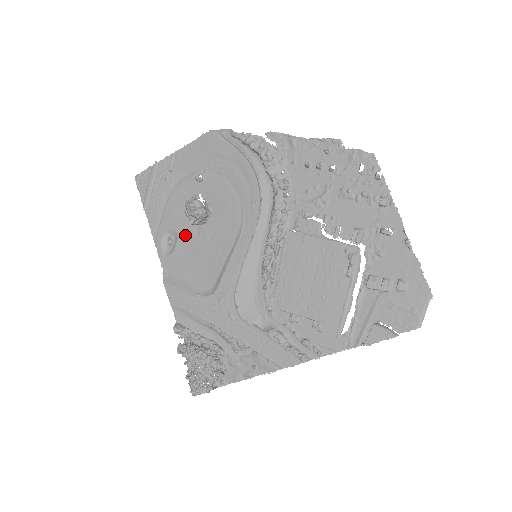
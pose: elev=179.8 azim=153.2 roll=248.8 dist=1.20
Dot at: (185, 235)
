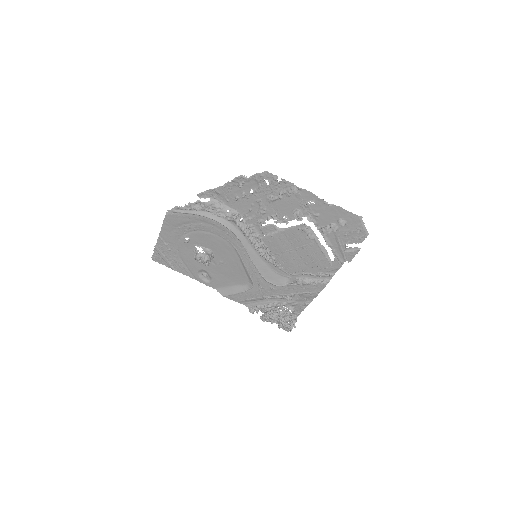
Dot at: (209, 268)
